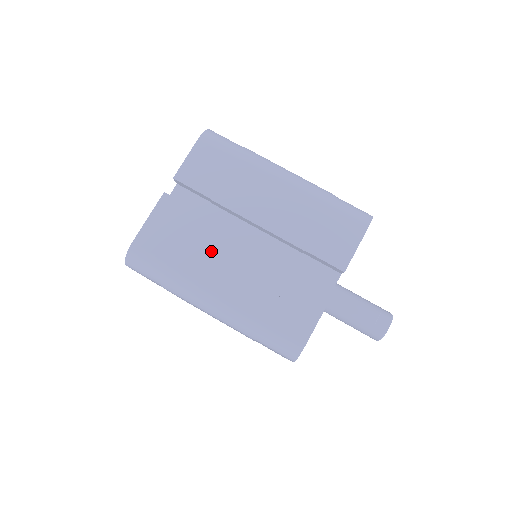
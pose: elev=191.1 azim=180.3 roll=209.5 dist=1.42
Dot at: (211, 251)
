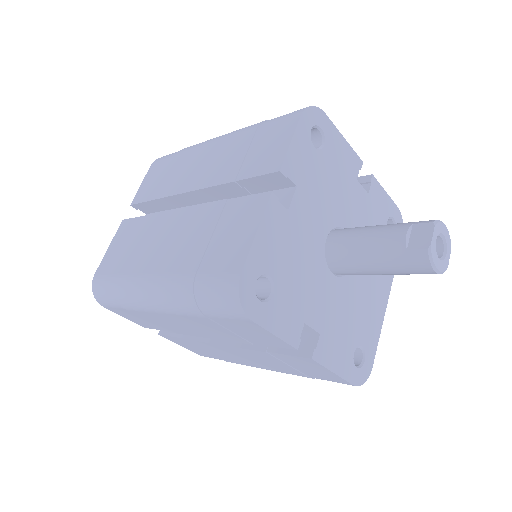
Dot at: (150, 241)
